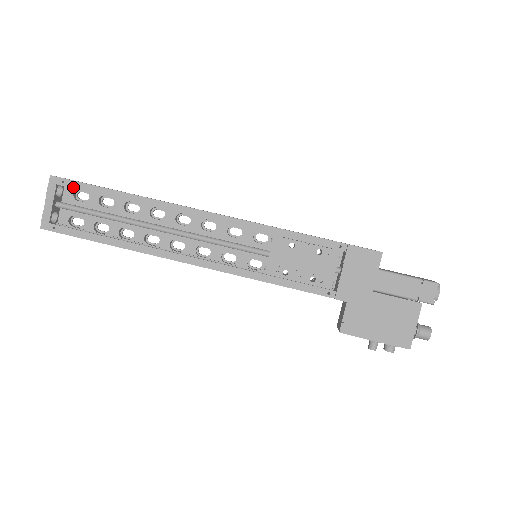
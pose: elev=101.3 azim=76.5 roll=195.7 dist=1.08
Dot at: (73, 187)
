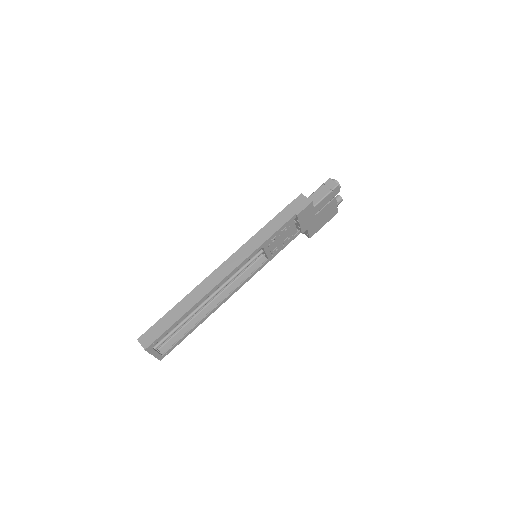
Dot at: (160, 339)
